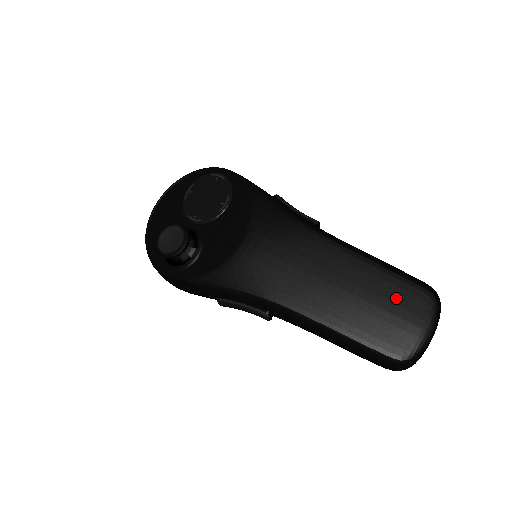
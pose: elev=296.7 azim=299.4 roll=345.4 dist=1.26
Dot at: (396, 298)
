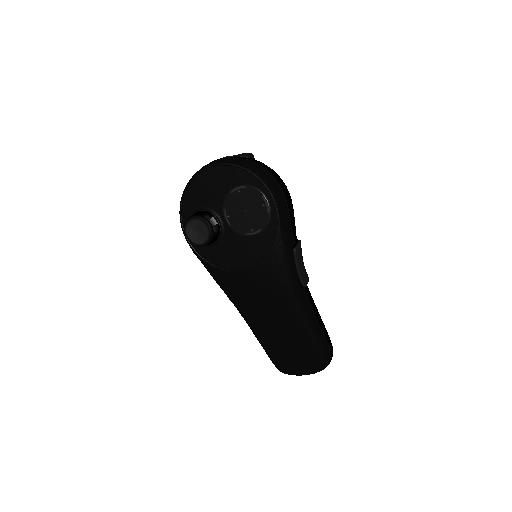
Dot at: (304, 355)
